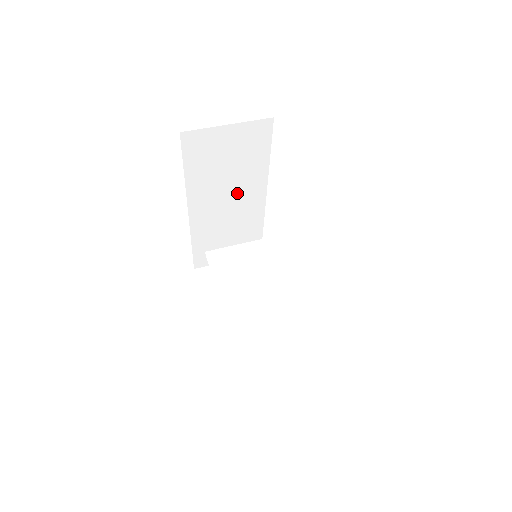
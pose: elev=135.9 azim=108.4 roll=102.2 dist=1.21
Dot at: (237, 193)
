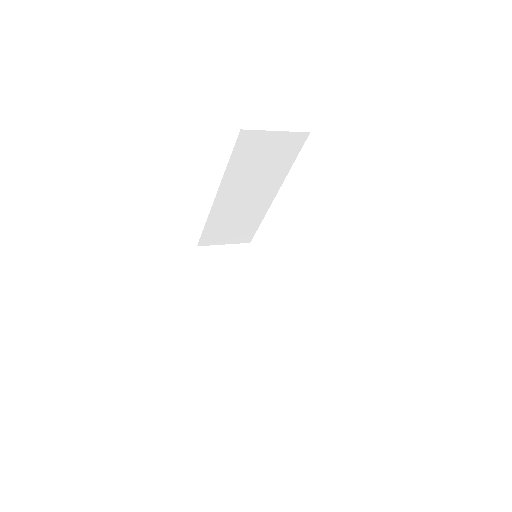
Dot at: (245, 295)
